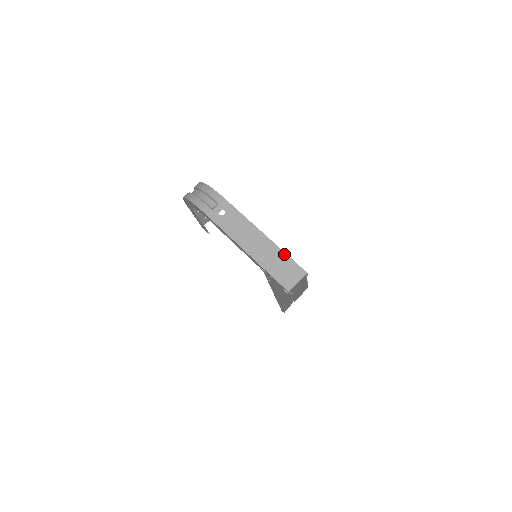
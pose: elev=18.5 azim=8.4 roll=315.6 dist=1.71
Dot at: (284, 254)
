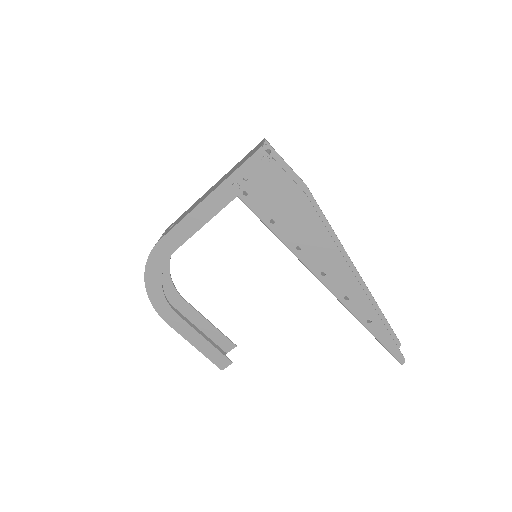
Dot at: (238, 163)
